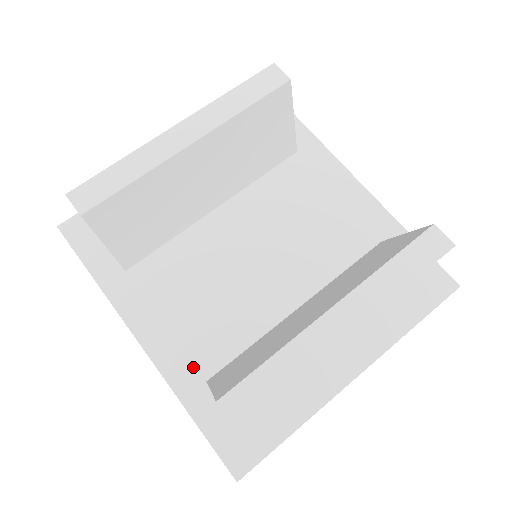
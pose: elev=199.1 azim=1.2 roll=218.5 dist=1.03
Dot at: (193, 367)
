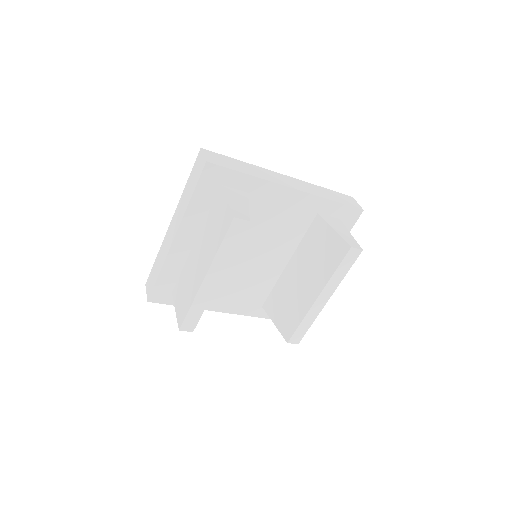
Dot at: (253, 306)
